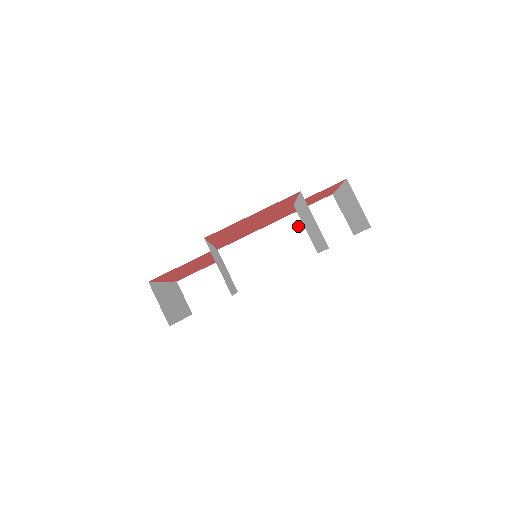
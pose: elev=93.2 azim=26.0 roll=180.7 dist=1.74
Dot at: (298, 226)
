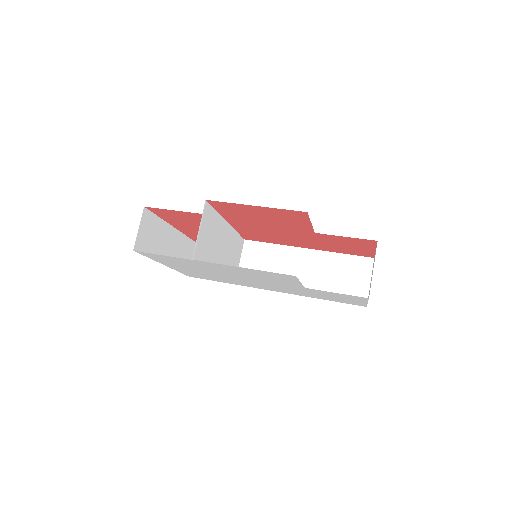
Dot at: (323, 265)
